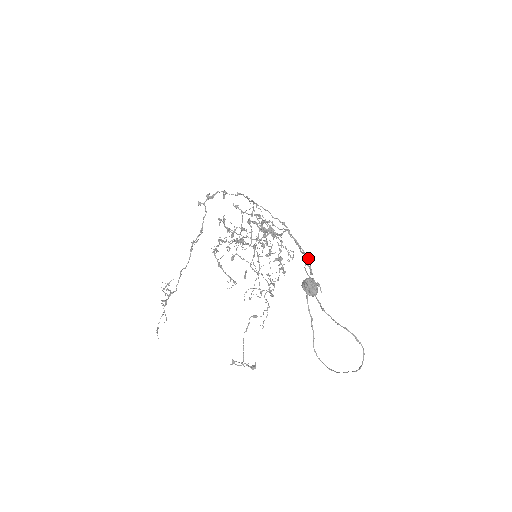
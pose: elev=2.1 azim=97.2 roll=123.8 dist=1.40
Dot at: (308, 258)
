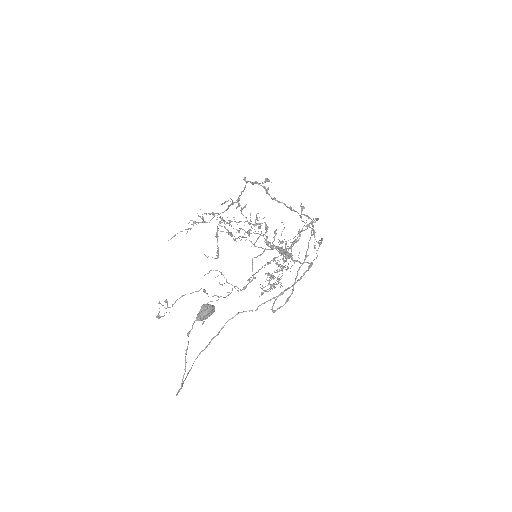
Dot at: (288, 299)
